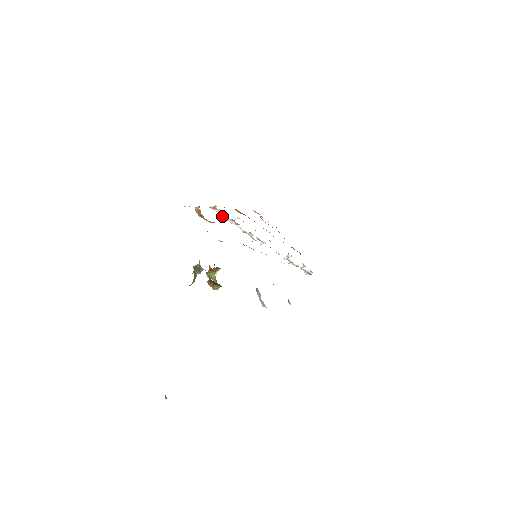
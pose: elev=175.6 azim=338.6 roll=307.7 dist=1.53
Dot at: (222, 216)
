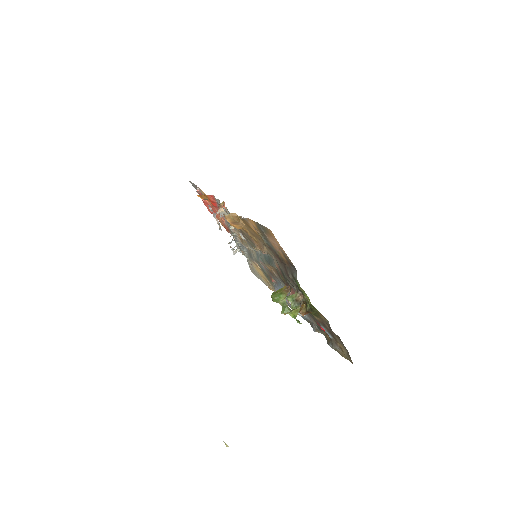
Dot at: (220, 212)
